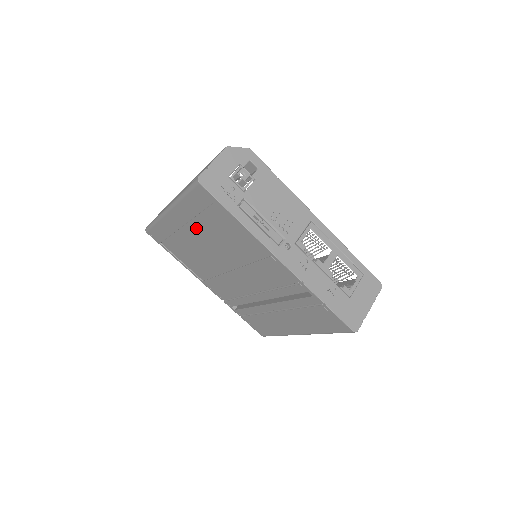
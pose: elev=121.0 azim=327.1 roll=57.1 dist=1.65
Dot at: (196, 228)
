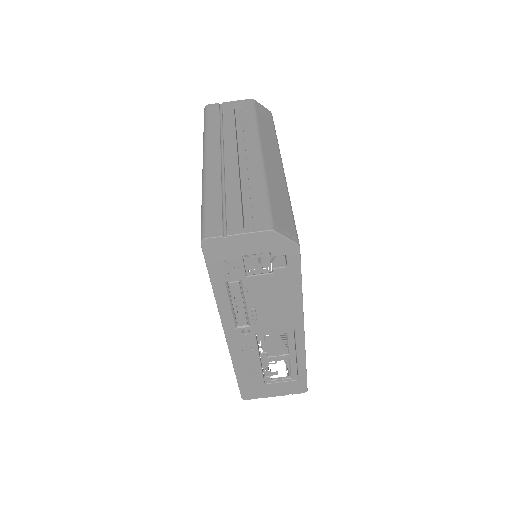
Dot at: occluded
